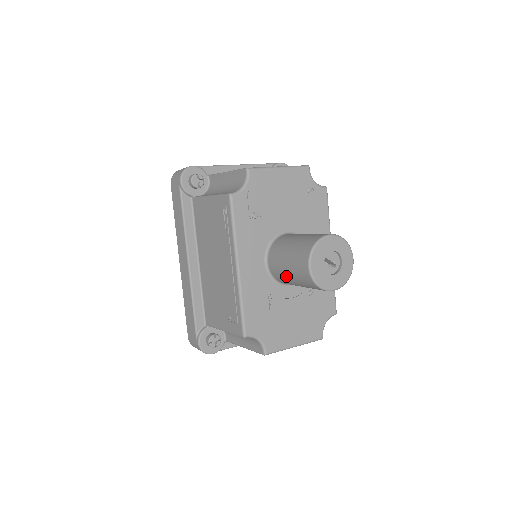
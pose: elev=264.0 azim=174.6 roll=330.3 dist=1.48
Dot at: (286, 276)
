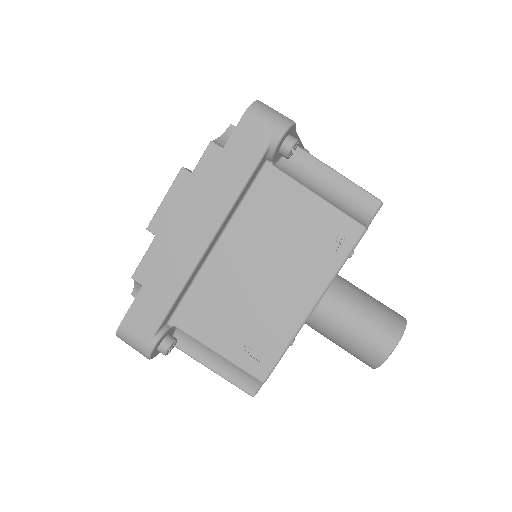
Dot at: (339, 333)
